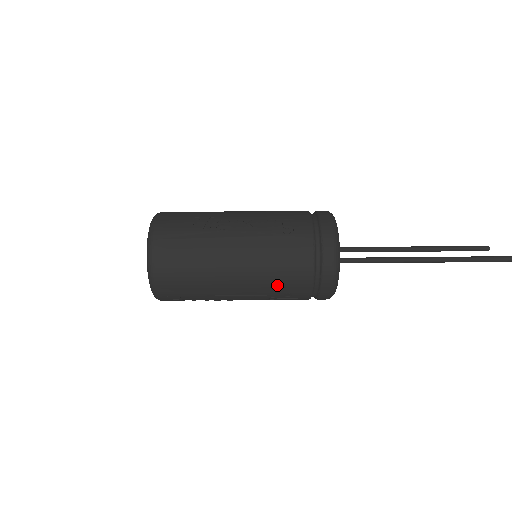
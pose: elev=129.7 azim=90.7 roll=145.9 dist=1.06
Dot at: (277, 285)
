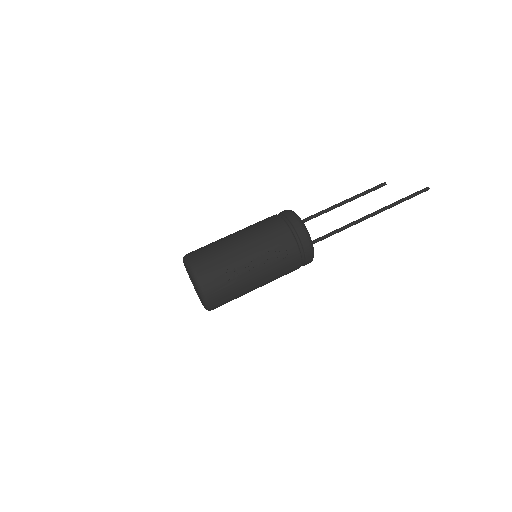
Dot at: occluded
